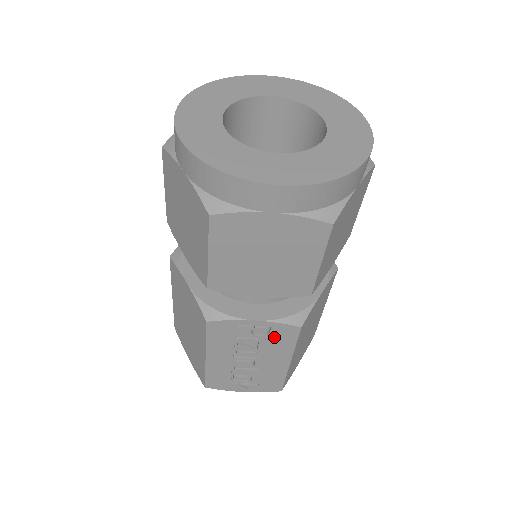
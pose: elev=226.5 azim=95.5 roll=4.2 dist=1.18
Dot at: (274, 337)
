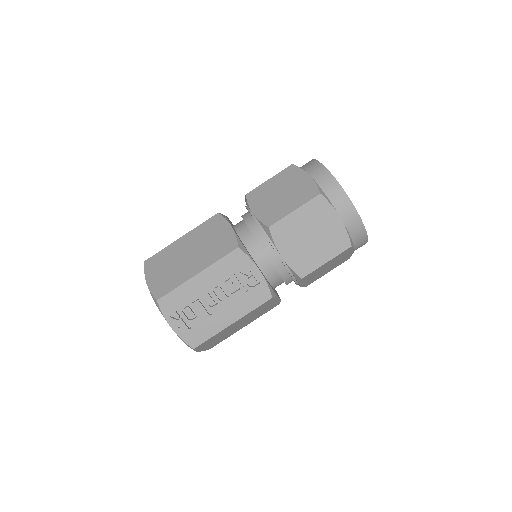
Dot at: (252, 292)
